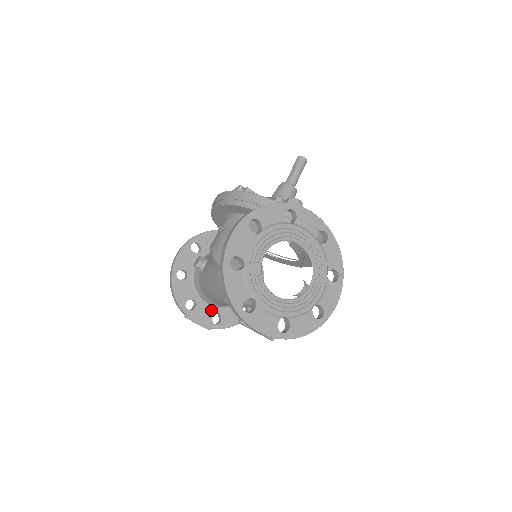
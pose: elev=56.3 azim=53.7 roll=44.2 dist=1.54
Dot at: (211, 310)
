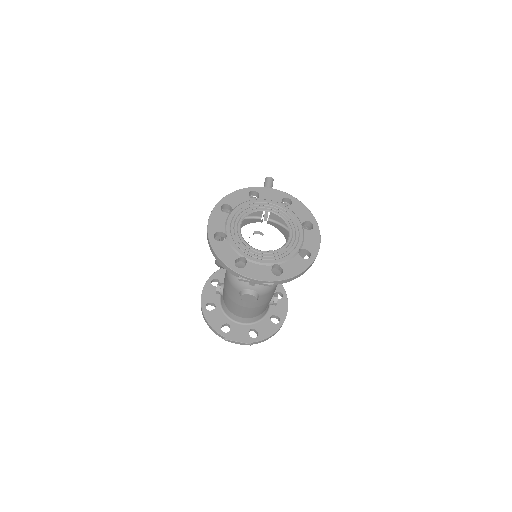
Dot at: (246, 328)
